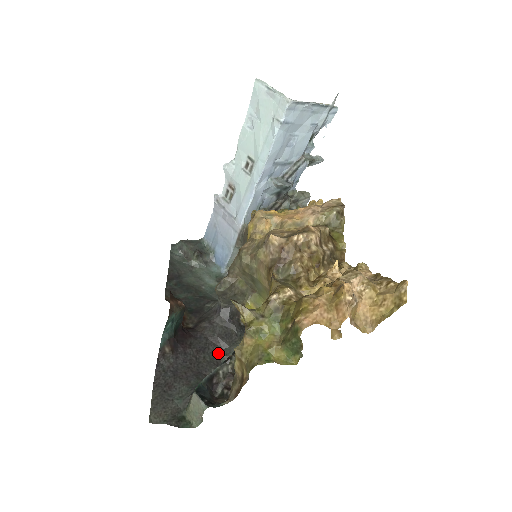
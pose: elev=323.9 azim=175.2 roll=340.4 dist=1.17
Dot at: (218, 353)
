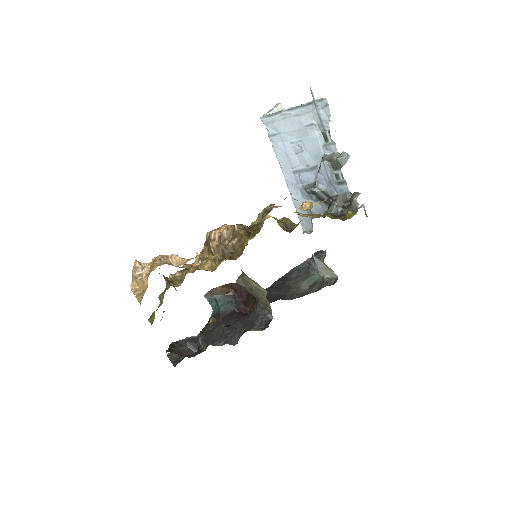
Dot at: (238, 334)
